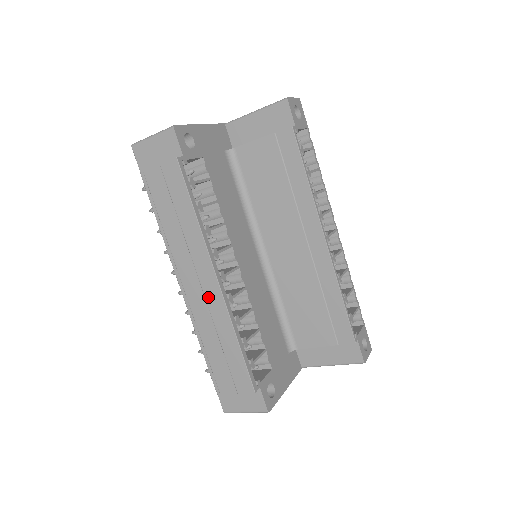
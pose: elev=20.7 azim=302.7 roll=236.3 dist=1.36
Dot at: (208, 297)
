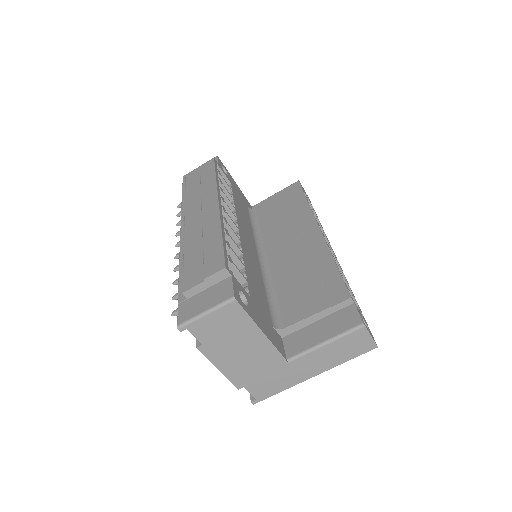
Dot at: (205, 216)
